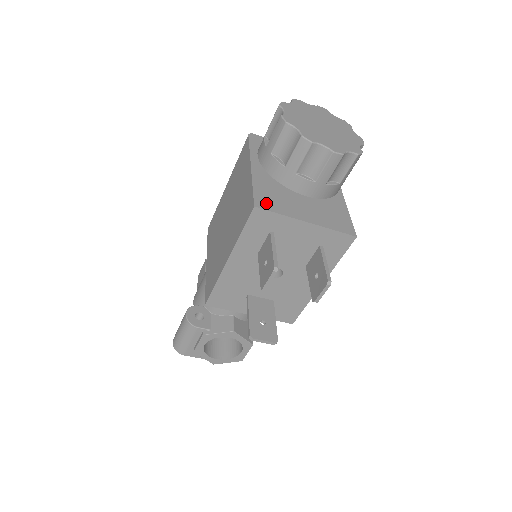
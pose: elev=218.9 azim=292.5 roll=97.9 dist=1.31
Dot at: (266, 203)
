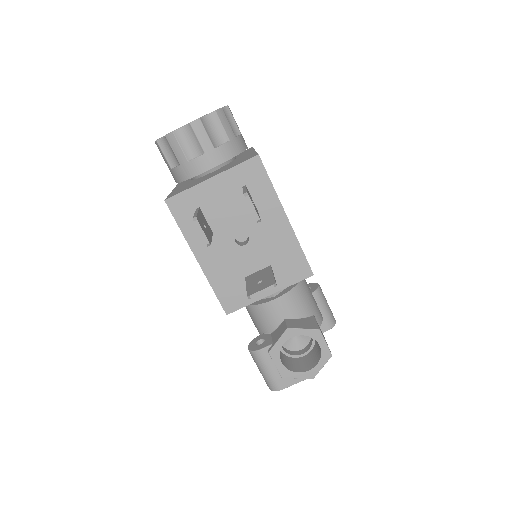
Dot at: (176, 193)
